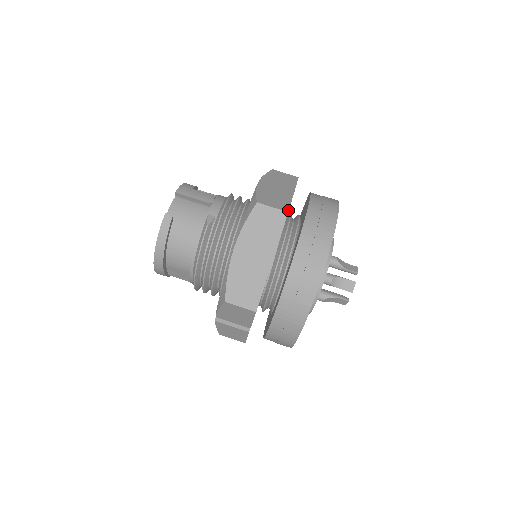
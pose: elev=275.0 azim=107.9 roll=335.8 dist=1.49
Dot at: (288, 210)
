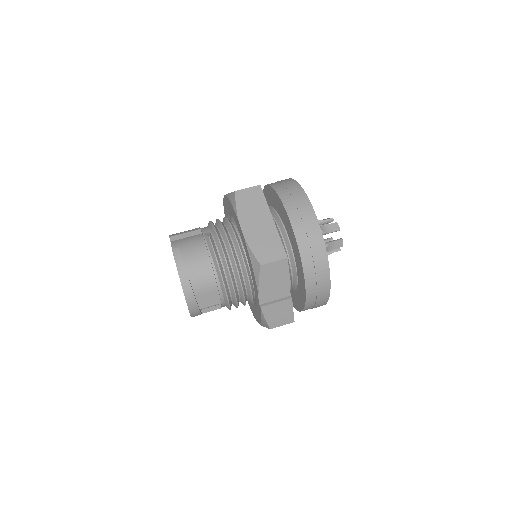
Dot at: (259, 185)
